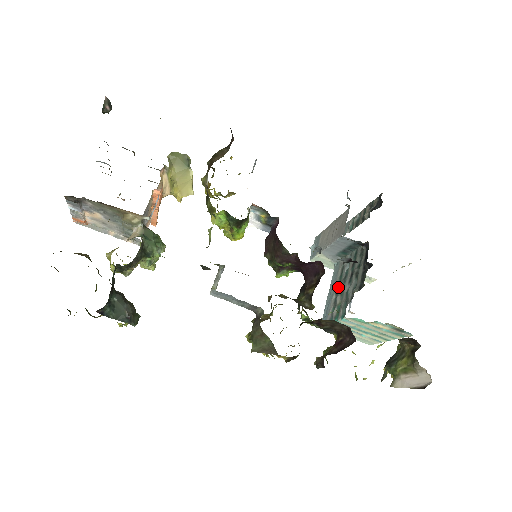
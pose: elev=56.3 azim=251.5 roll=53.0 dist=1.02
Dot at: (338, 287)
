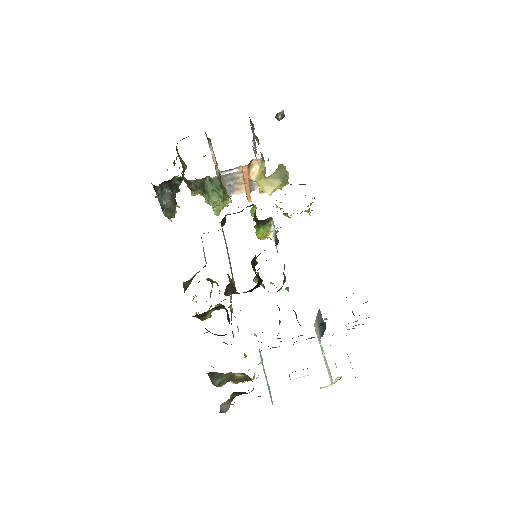
Dot at: (293, 344)
